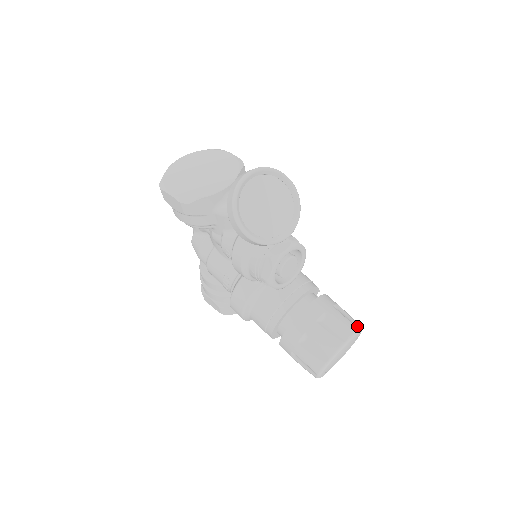
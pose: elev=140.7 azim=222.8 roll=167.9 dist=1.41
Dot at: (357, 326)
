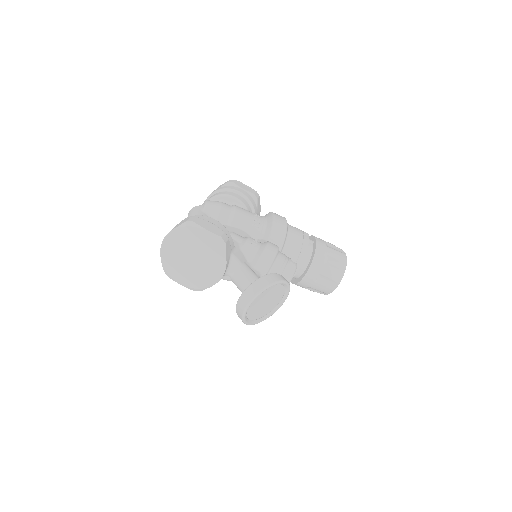
Dot at: (343, 267)
